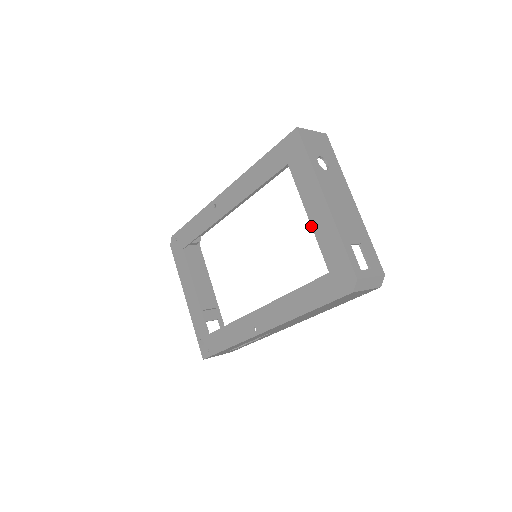
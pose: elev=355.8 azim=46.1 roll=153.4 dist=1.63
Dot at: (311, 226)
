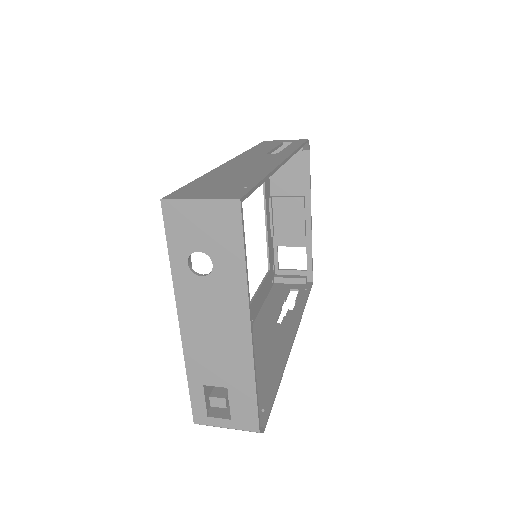
Dot at: occluded
